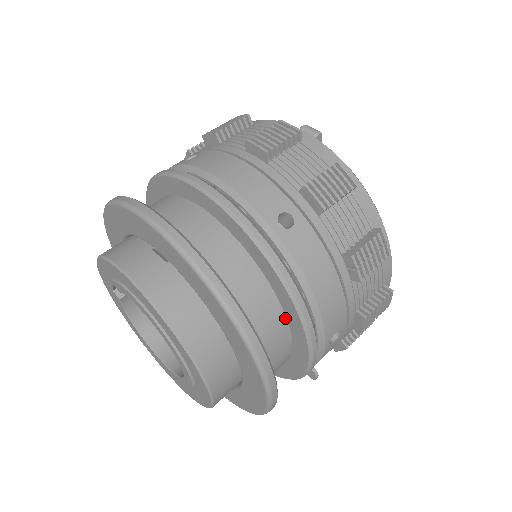
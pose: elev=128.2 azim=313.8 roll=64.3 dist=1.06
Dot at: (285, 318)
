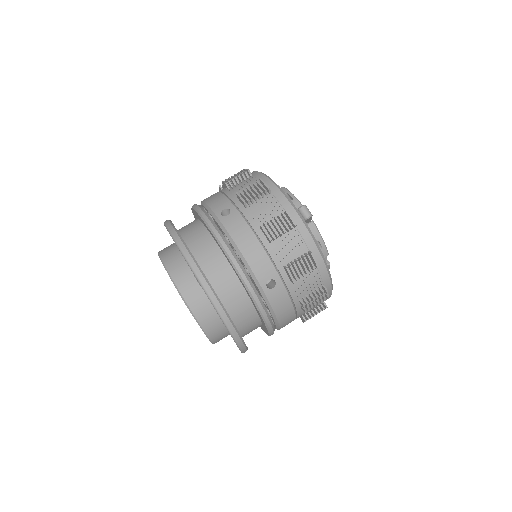
Dot at: (260, 320)
